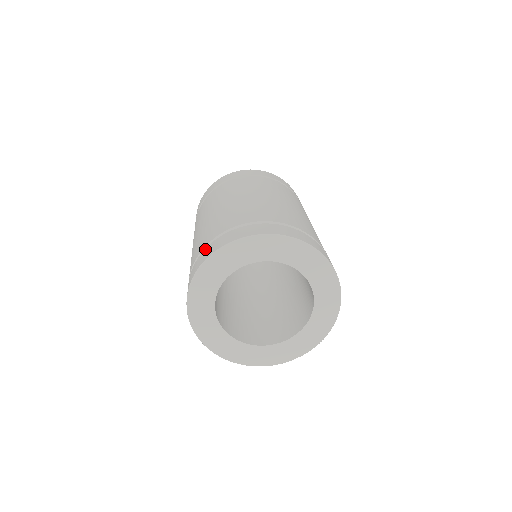
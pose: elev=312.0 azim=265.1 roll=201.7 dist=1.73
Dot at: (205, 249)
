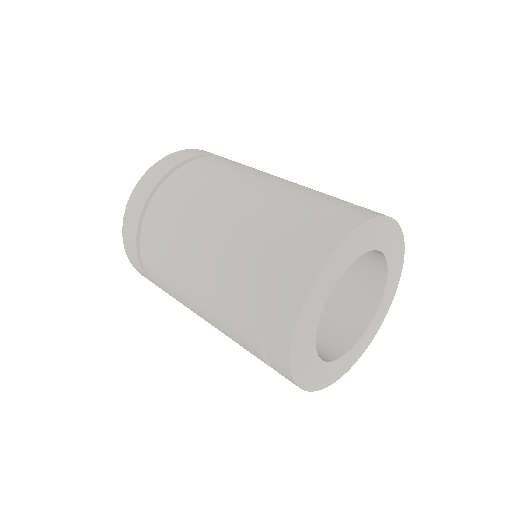
Dot at: (270, 310)
